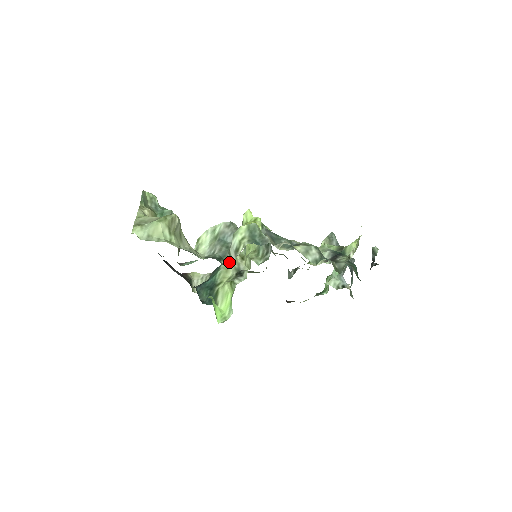
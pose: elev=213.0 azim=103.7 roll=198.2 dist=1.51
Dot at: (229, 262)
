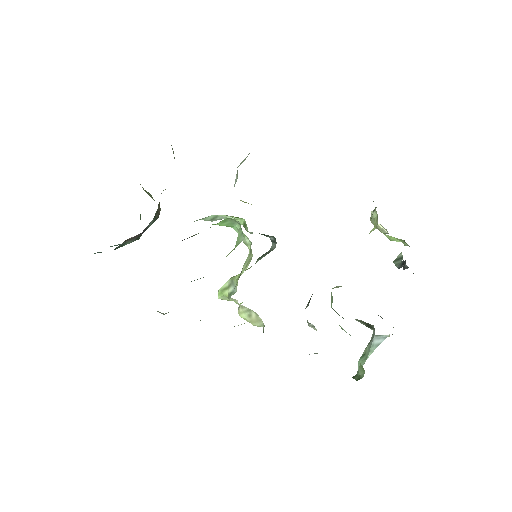
Dot at: occluded
